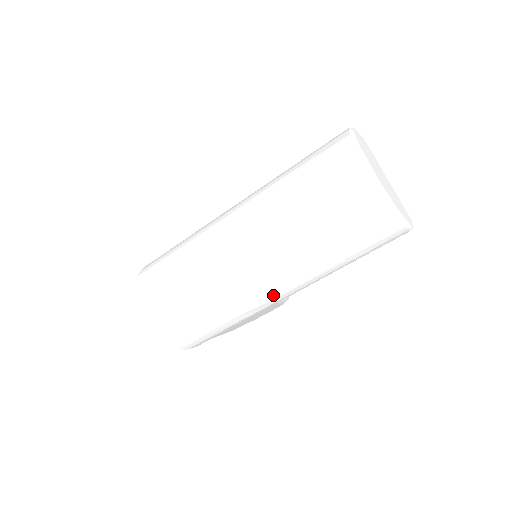
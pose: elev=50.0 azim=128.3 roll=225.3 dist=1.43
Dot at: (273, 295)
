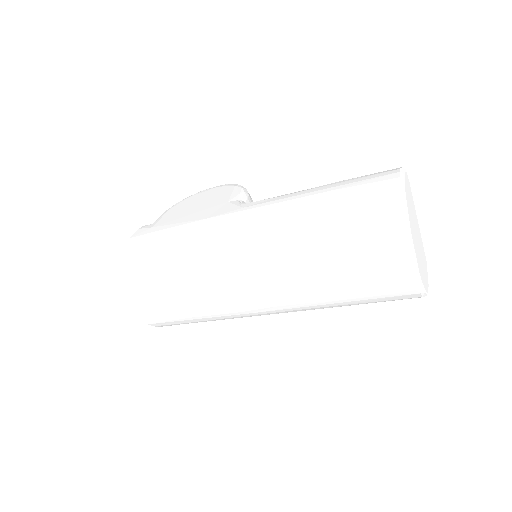
Dot at: occluded
